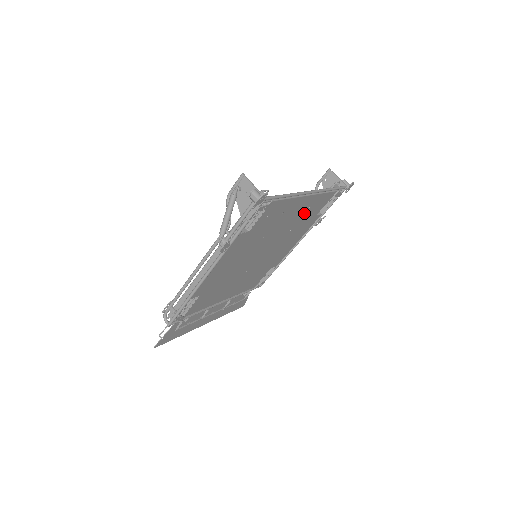
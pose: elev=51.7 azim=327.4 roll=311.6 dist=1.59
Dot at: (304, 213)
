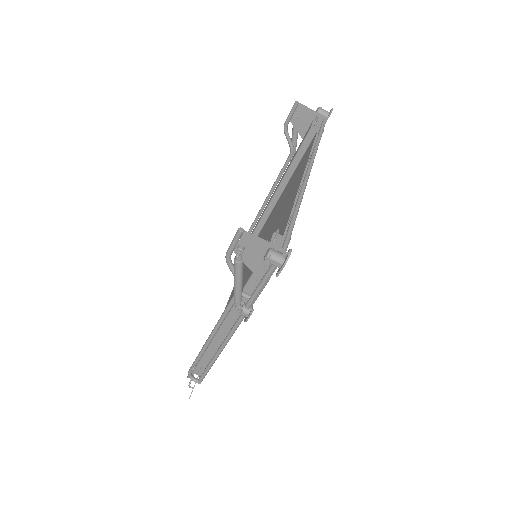
Dot at: occluded
